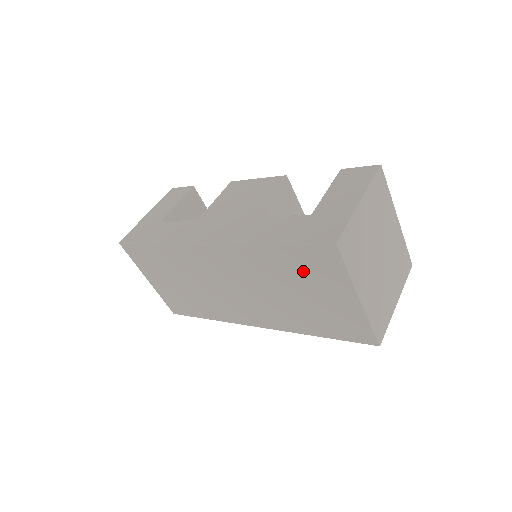
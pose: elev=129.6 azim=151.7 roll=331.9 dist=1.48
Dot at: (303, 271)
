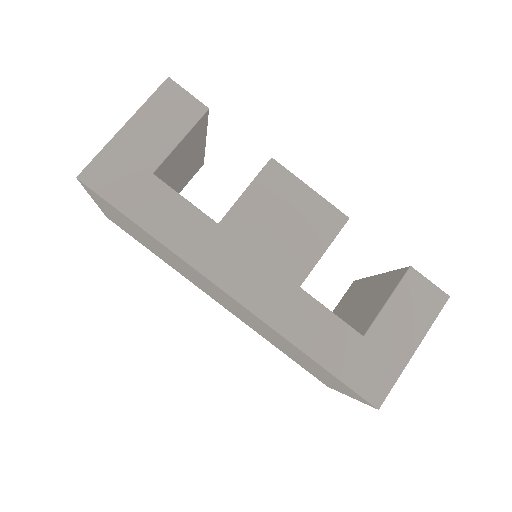
Dot at: (321, 371)
